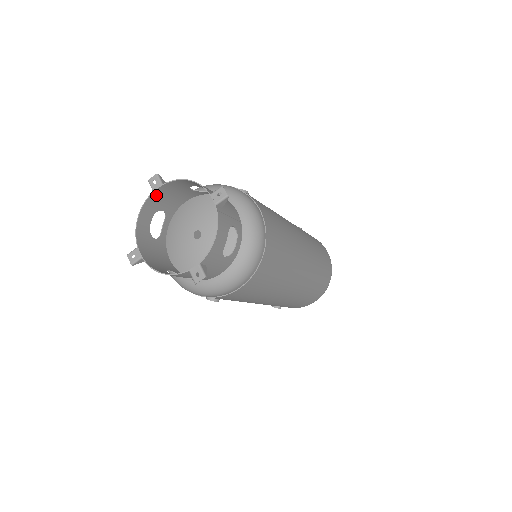
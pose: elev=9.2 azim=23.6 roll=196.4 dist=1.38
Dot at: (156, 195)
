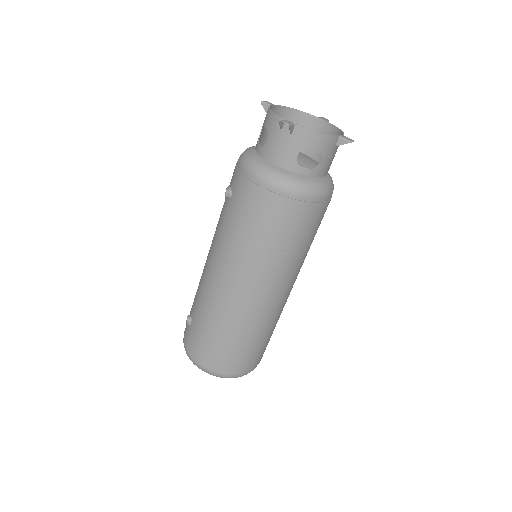
Dot at: (313, 121)
